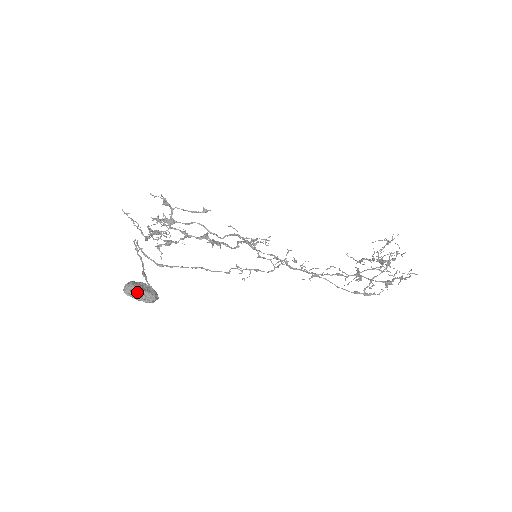
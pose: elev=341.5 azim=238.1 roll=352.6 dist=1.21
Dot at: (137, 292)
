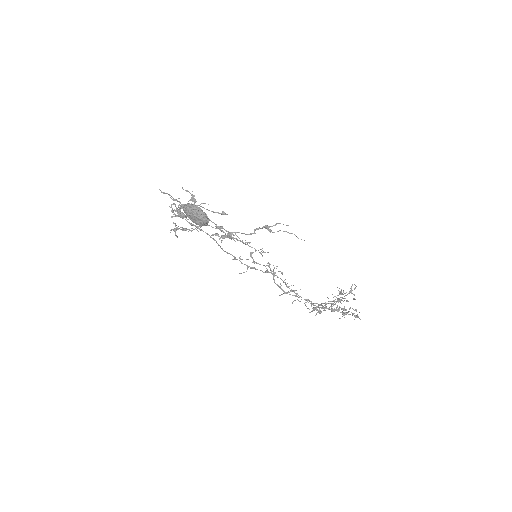
Dot at: (197, 209)
